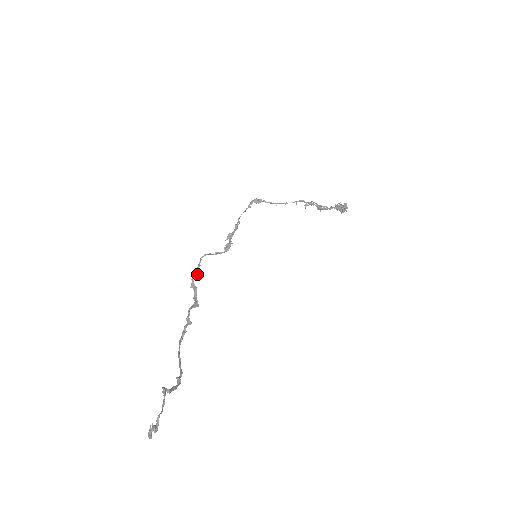
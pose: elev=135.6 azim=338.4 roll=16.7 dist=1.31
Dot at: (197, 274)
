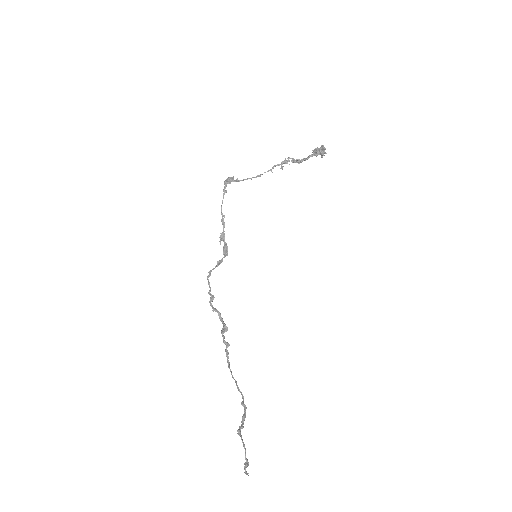
Dot at: occluded
